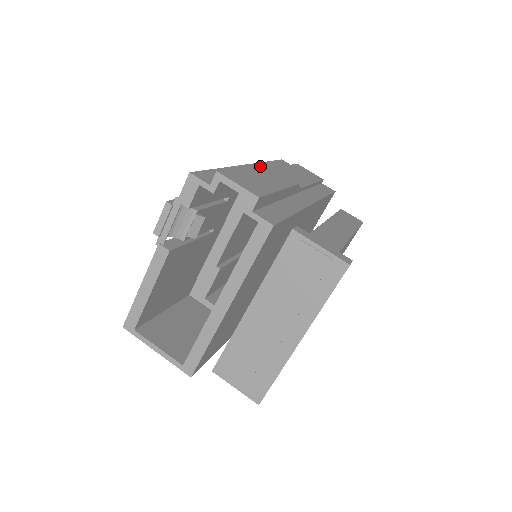
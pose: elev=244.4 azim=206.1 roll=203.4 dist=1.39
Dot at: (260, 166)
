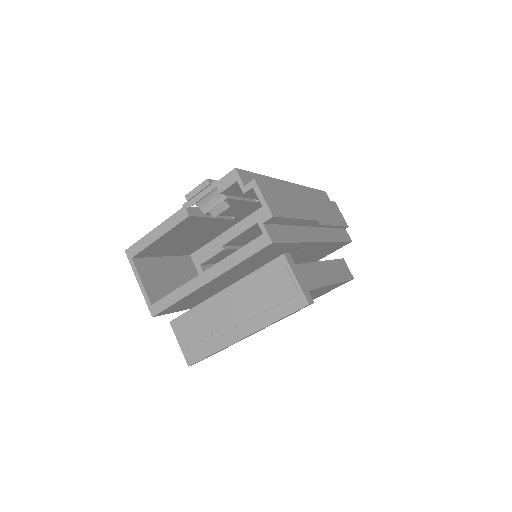
Dot at: (296, 190)
